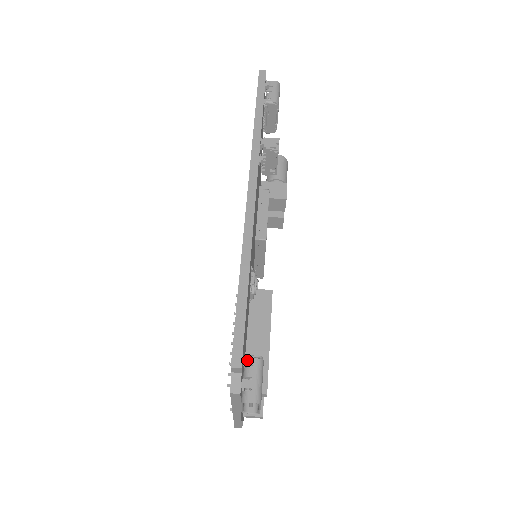
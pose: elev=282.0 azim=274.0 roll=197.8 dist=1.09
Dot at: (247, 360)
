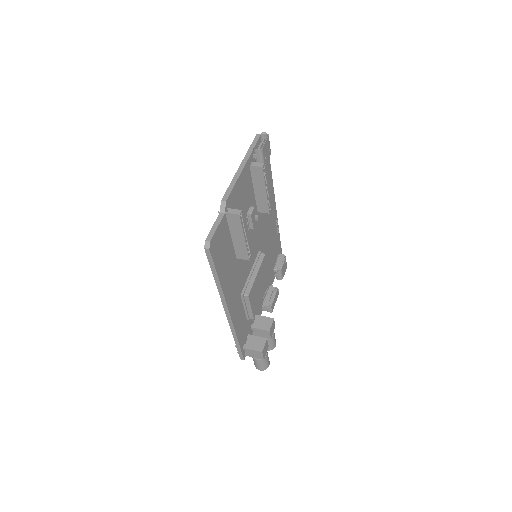
Dot at: occluded
